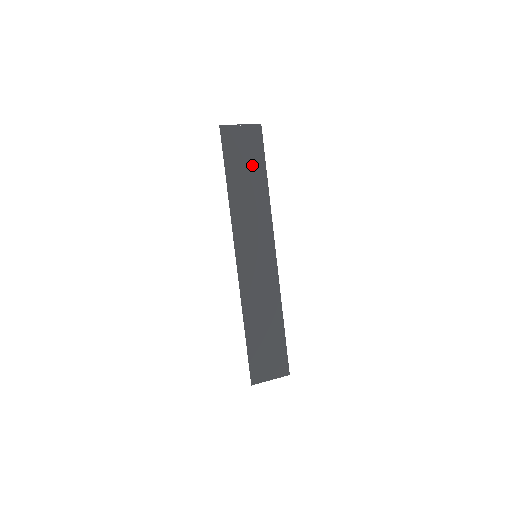
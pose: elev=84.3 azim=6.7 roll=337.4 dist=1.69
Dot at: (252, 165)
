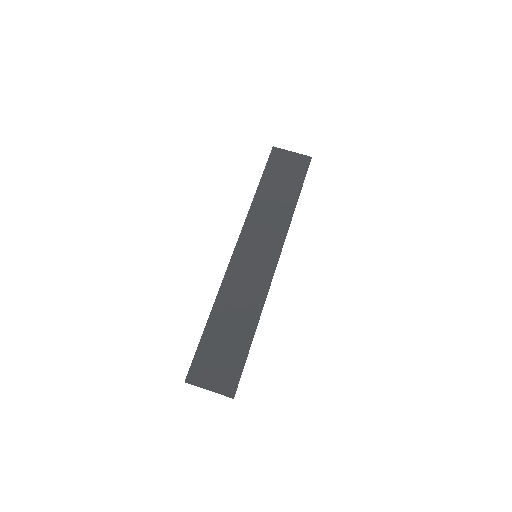
Dot at: (289, 183)
